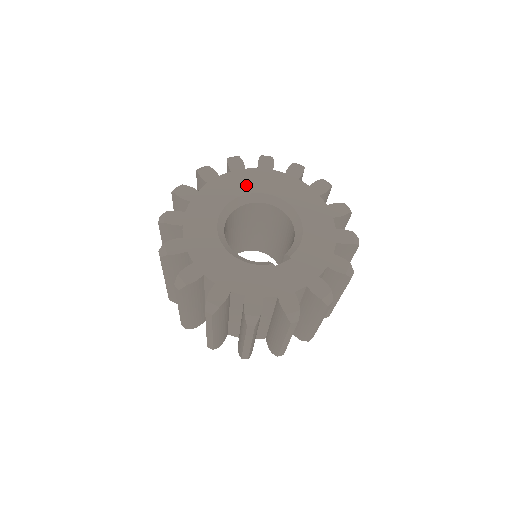
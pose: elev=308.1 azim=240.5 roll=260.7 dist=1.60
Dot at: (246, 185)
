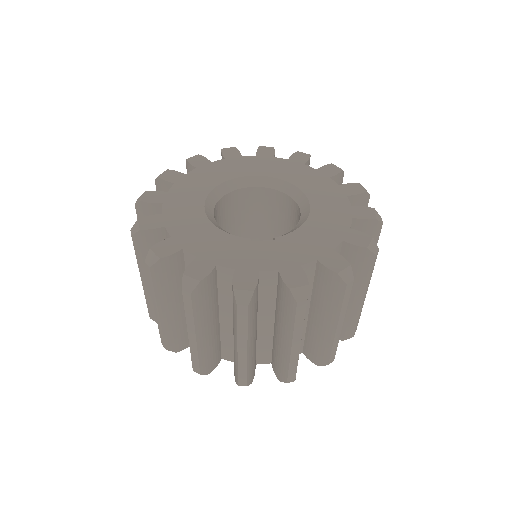
Dot at: (265, 169)
